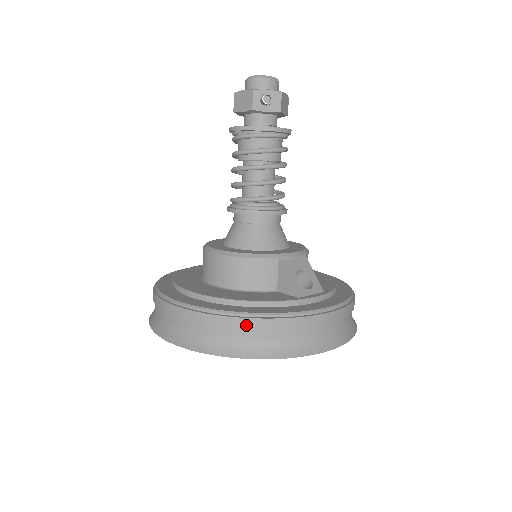
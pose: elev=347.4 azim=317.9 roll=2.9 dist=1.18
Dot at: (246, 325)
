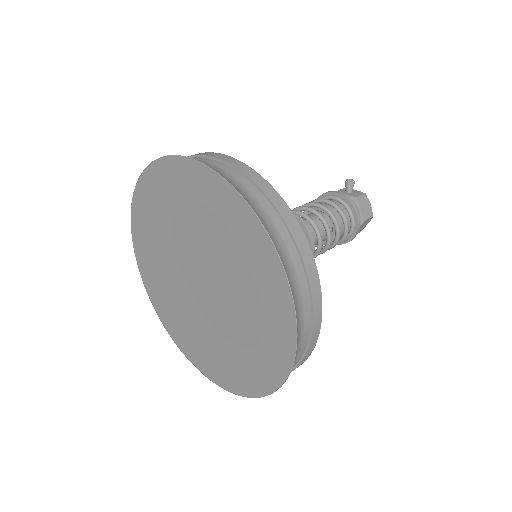
Dot at: (197, 154)
